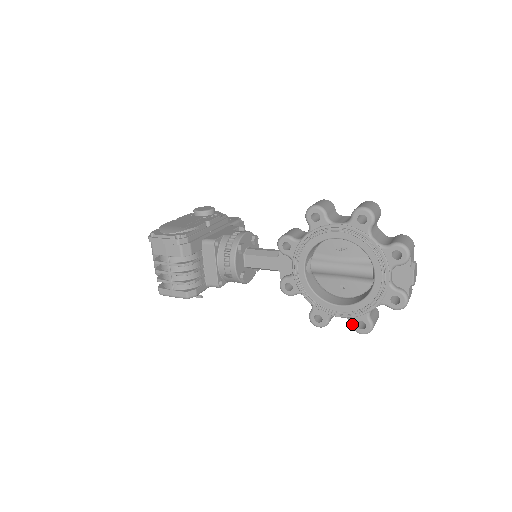
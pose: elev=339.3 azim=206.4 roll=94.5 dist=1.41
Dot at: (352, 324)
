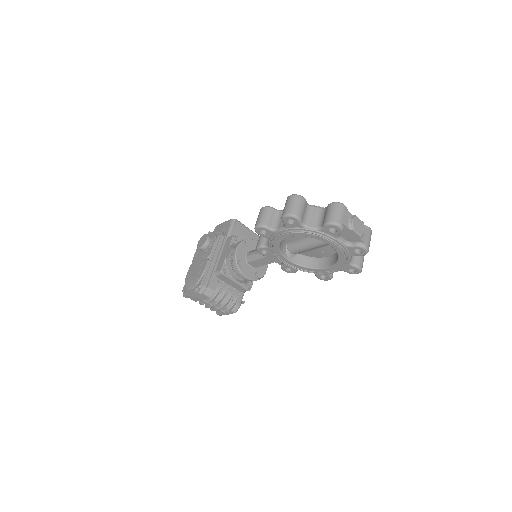
Dot at: occluded
